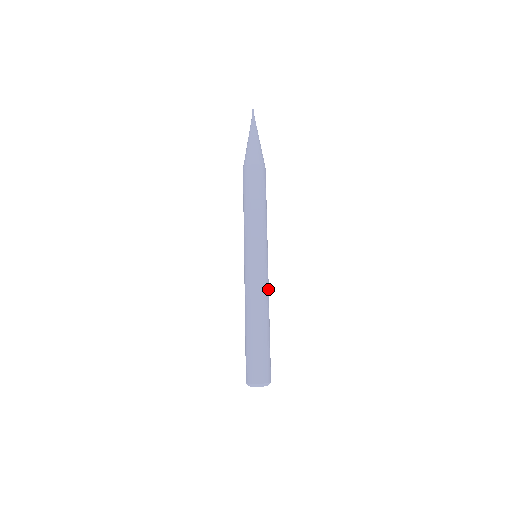
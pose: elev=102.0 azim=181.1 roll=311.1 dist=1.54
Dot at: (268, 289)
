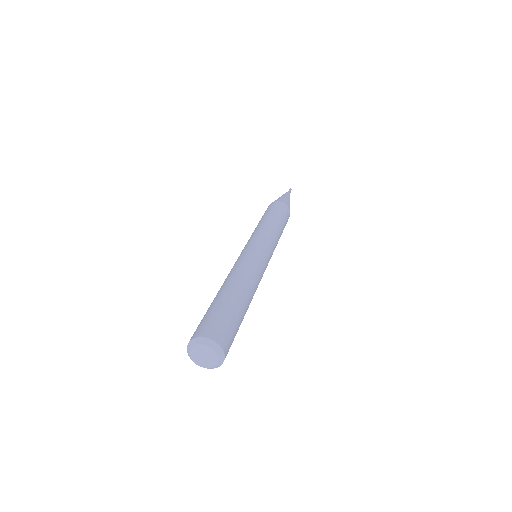
Dot at: (251, 266)
